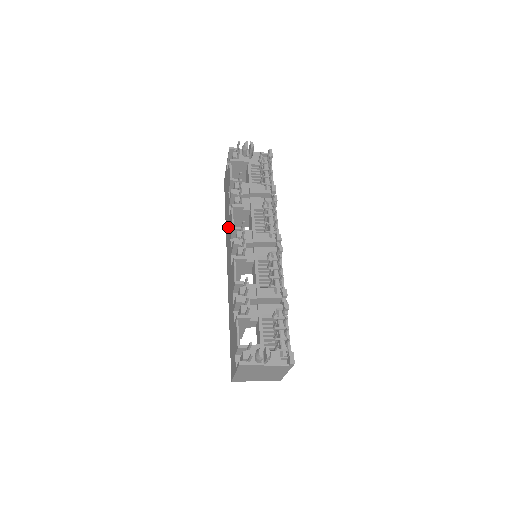
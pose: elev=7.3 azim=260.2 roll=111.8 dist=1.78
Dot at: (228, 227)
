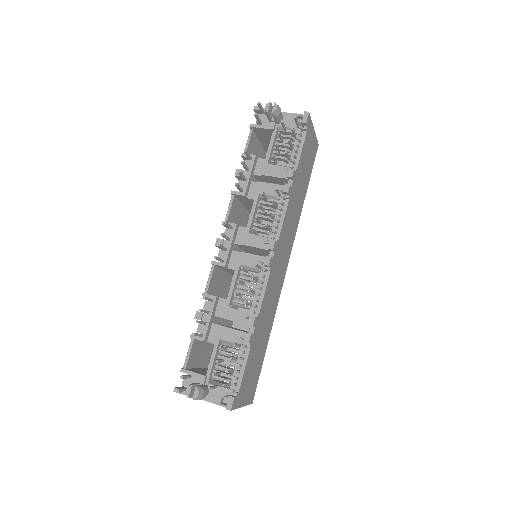
Dot at: occluded
